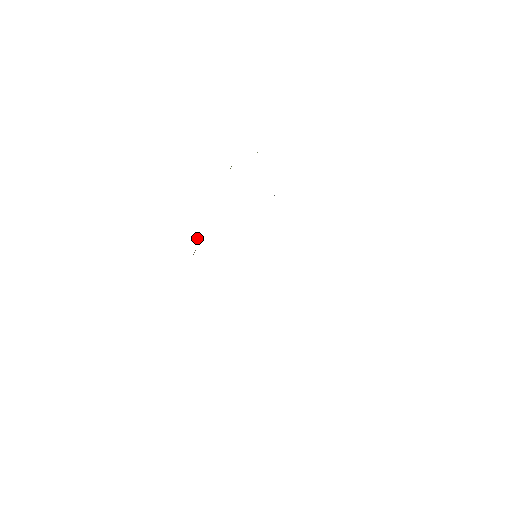
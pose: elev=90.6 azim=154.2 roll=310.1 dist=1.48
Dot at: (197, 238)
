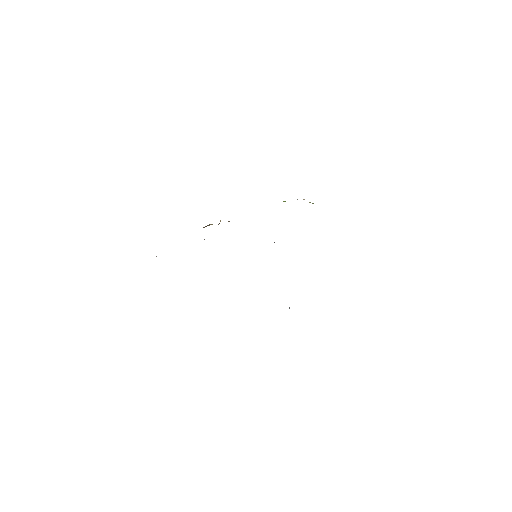
Dot at: occluded
